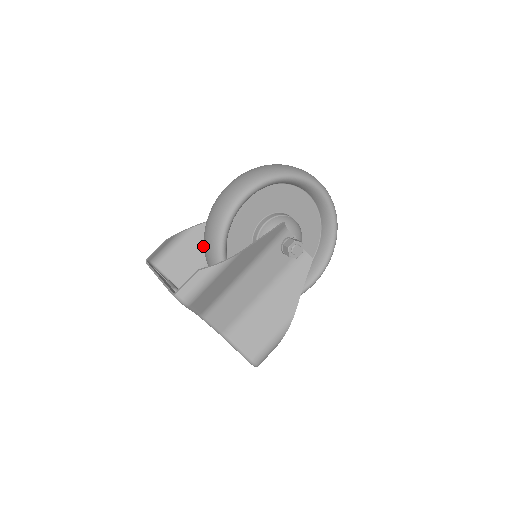
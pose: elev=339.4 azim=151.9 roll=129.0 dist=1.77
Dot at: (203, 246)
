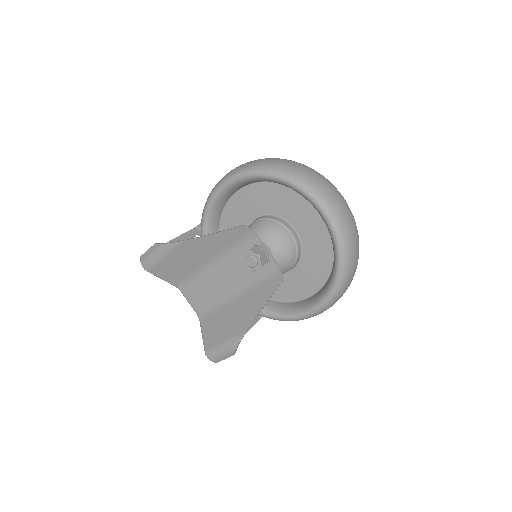
Dot at: occluded
